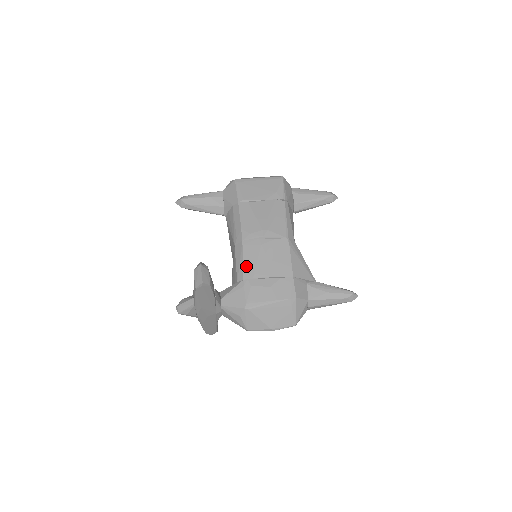
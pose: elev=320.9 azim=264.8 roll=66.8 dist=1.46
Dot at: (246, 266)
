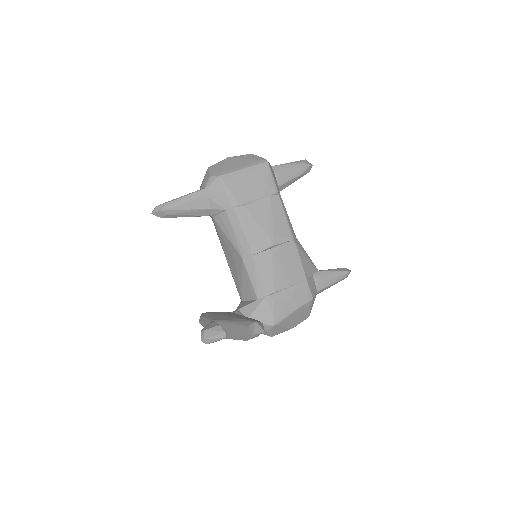
Dot at: (264, 282)
